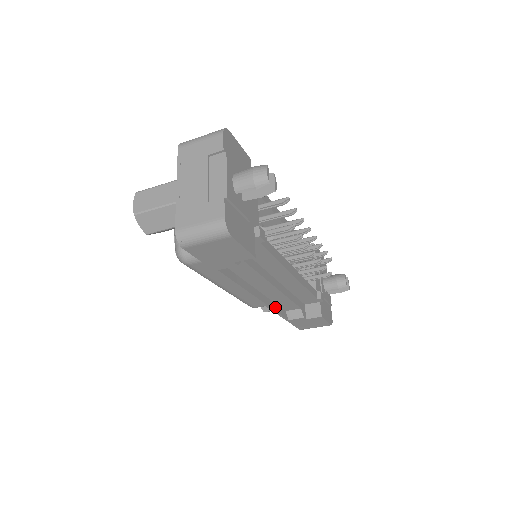
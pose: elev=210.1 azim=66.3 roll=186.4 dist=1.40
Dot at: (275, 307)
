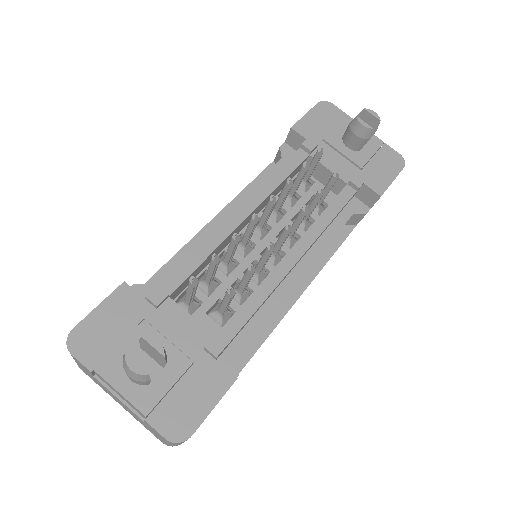
Dot at: (328, 253)
